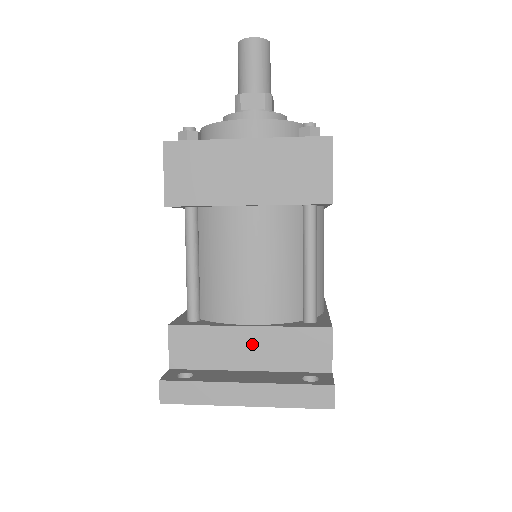
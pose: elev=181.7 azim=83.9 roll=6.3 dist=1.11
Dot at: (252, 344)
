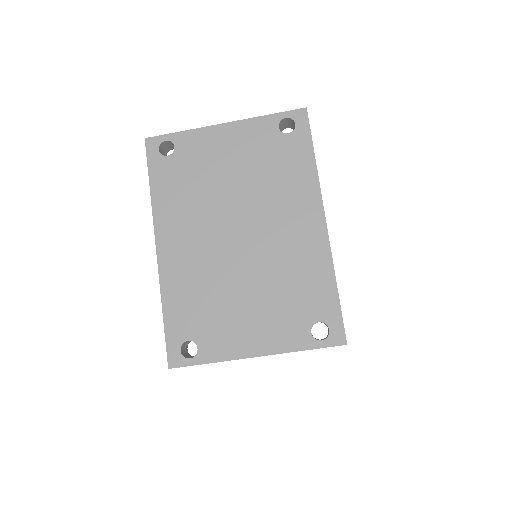
Dot at: occluded
